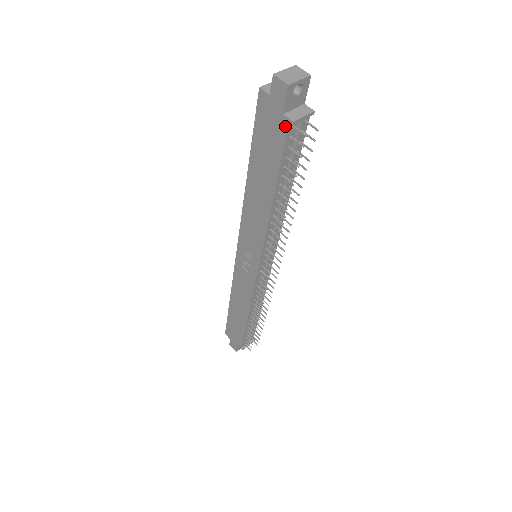
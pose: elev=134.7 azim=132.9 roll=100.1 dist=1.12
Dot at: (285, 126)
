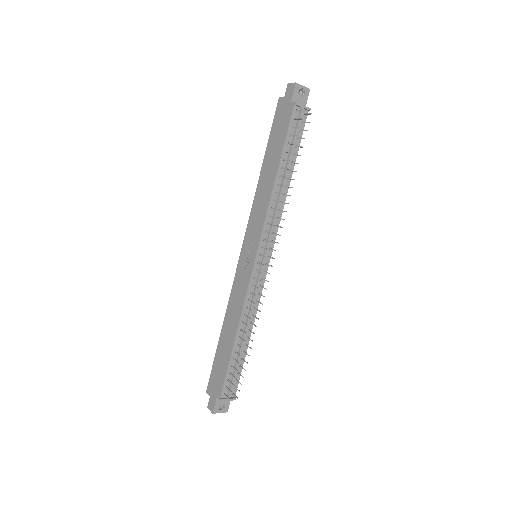
Dot at: (291, 109)
